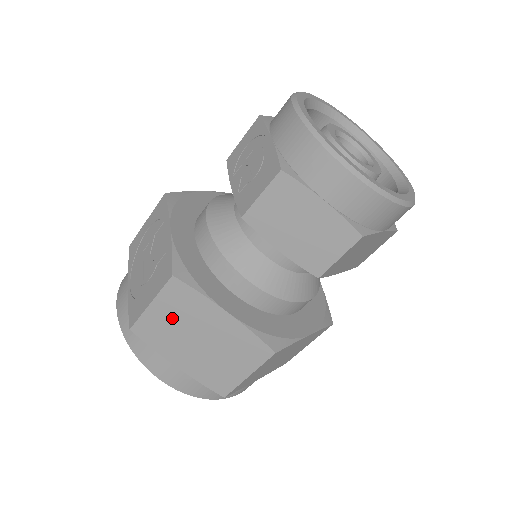
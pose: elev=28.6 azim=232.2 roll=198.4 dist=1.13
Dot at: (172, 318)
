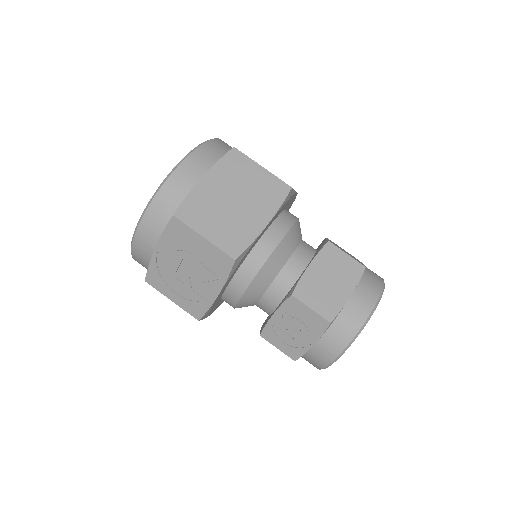
Dot at: occluded
